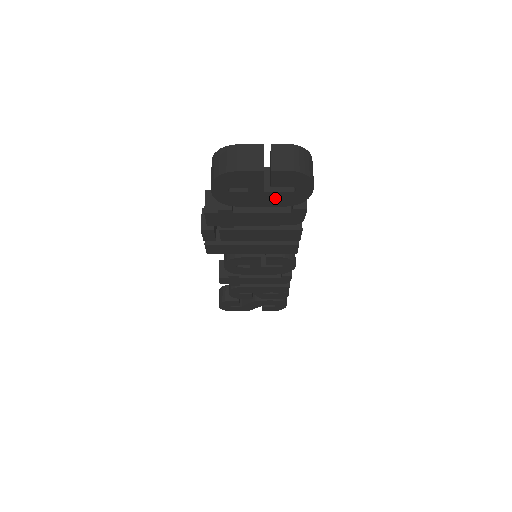
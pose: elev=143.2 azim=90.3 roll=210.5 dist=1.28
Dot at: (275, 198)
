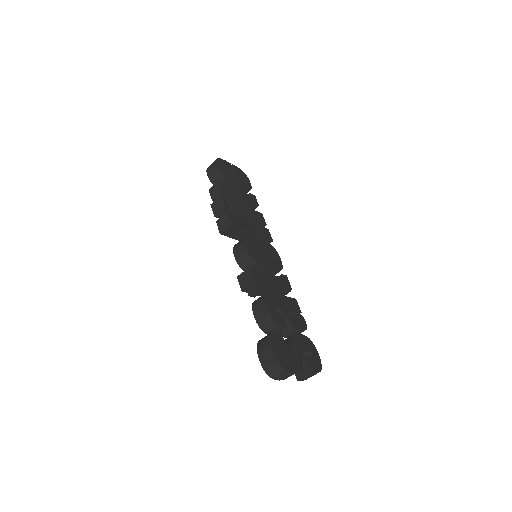
Dot at: (241, 182)
